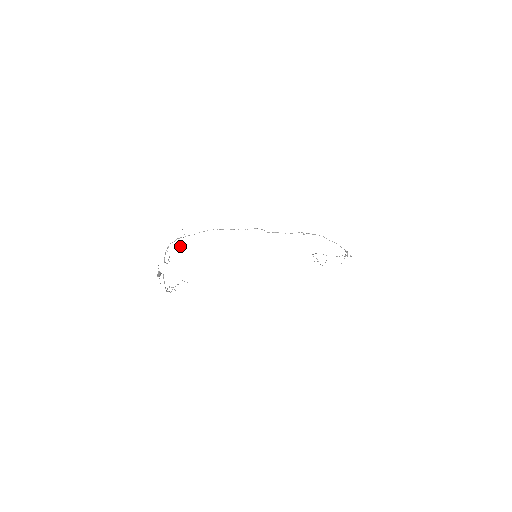
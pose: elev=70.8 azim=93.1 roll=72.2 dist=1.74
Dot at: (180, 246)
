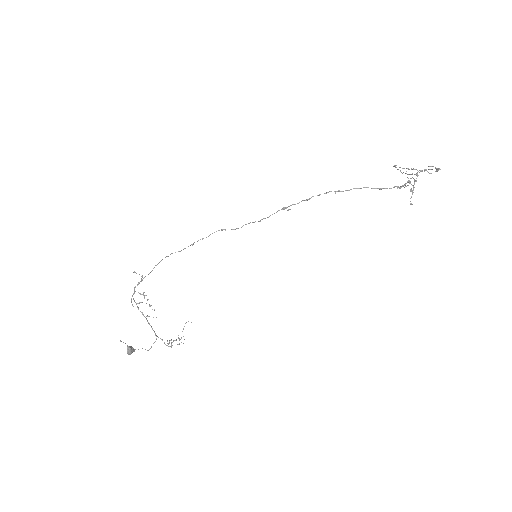
Dot at: (144, 295)
